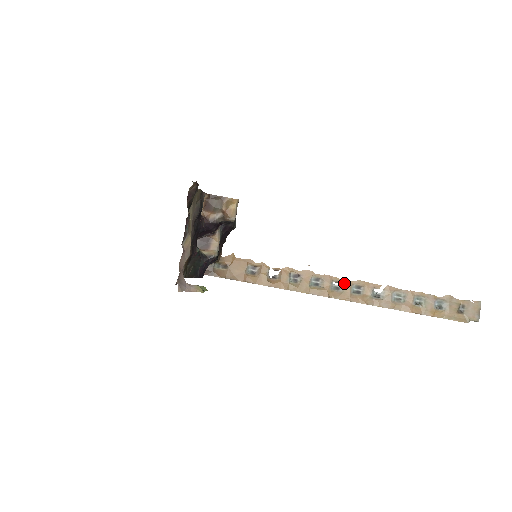
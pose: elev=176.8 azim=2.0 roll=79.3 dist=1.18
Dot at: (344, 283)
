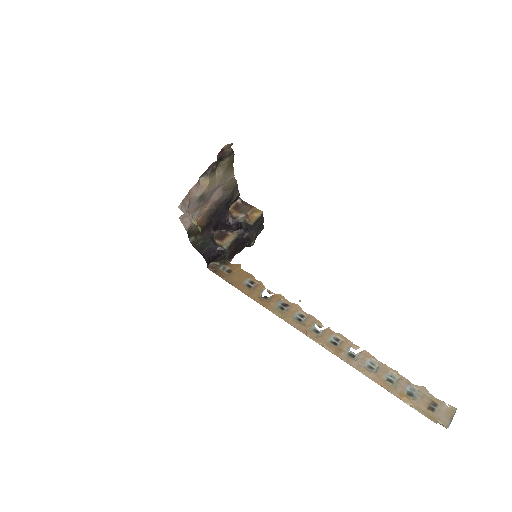
Dot at: (325, 330)
